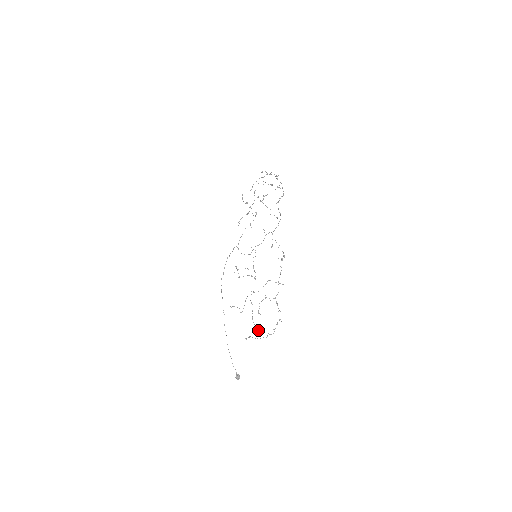
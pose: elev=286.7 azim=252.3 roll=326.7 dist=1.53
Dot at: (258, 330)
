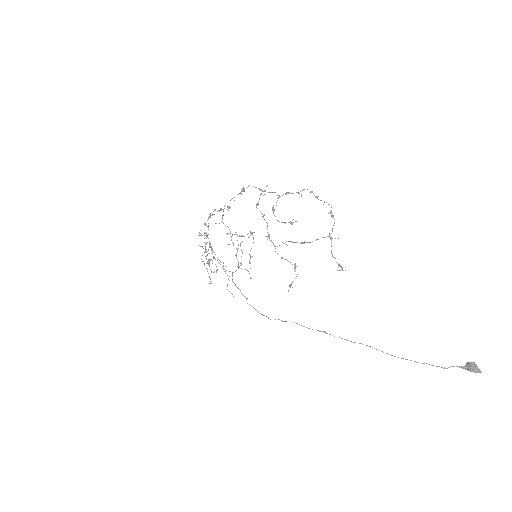
Dot at: occluded
